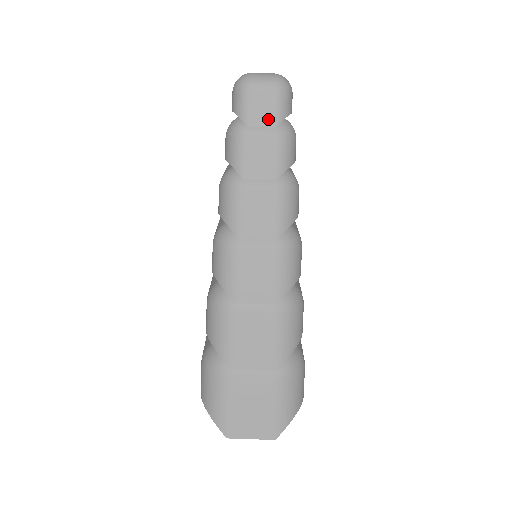
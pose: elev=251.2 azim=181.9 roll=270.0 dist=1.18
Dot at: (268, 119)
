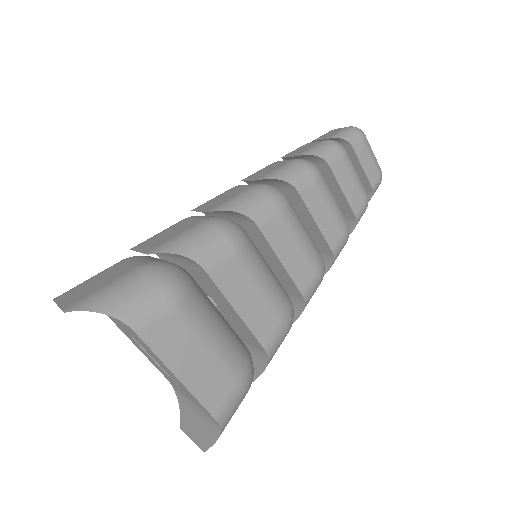
Dot at: (327, 137)
